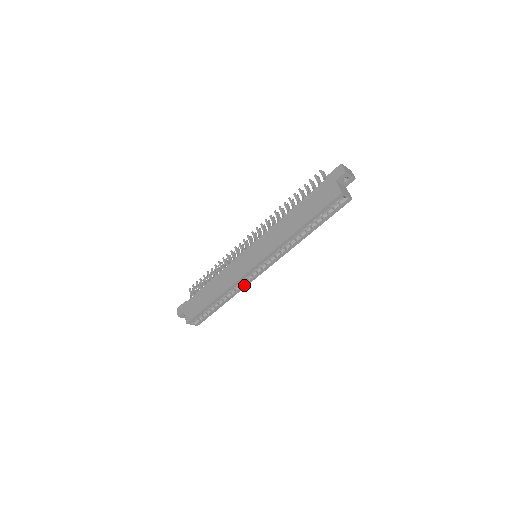
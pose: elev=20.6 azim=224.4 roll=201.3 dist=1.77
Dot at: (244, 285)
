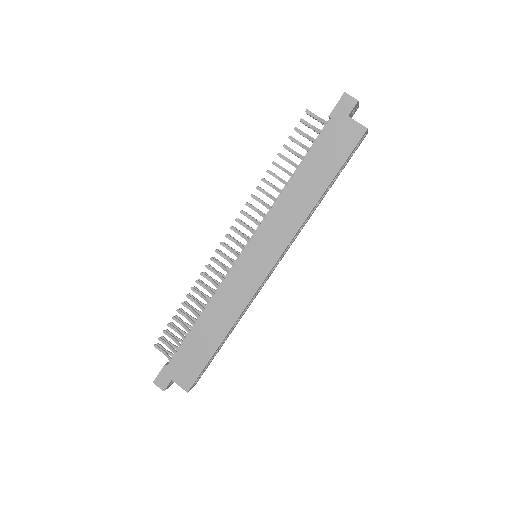
Dot at: (252, 300)
